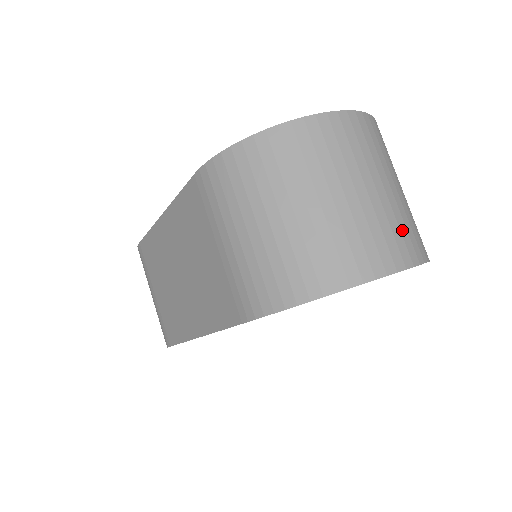
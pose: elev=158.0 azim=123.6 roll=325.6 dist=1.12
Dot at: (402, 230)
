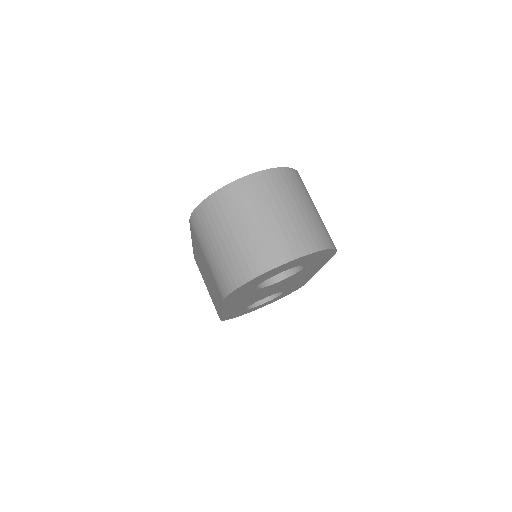
Dot at: (294, 236)
